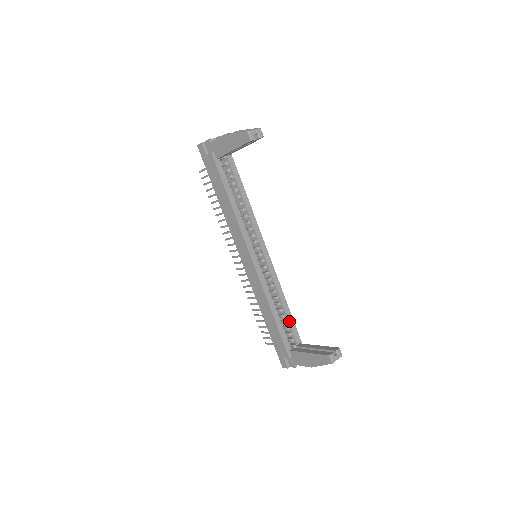
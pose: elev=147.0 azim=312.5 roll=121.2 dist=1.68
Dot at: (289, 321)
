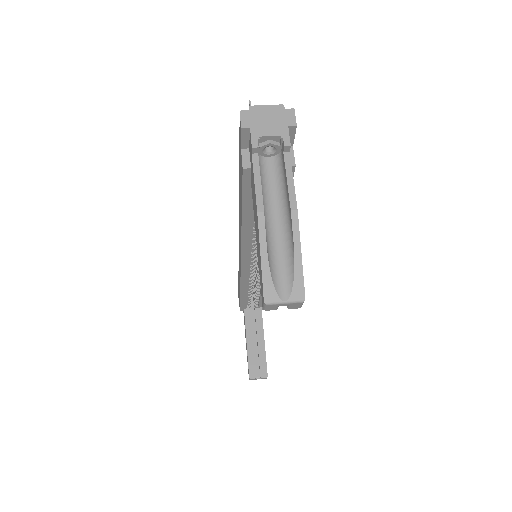
Dot at: (260, 298)
